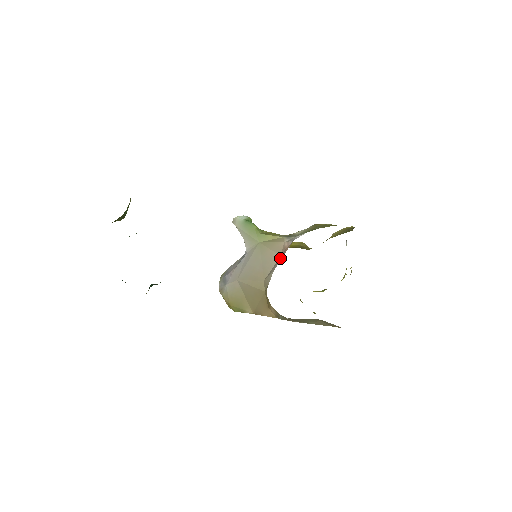
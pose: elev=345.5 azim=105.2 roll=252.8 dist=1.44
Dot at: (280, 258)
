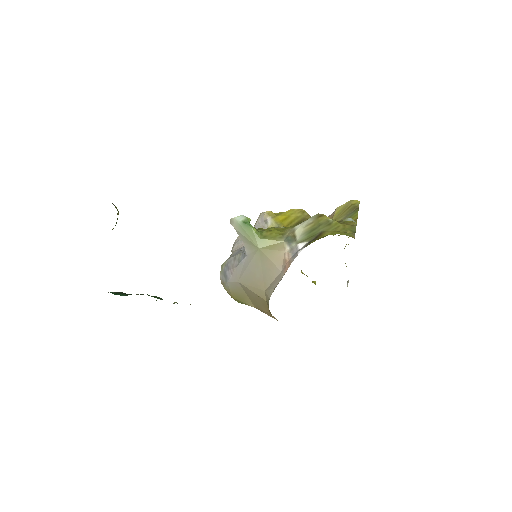
Dot at: (281, 275)
